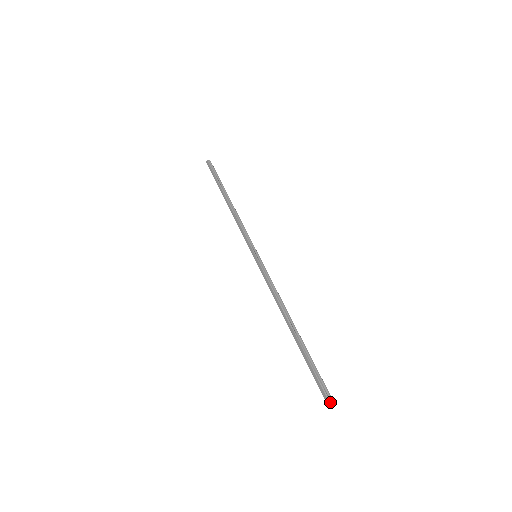
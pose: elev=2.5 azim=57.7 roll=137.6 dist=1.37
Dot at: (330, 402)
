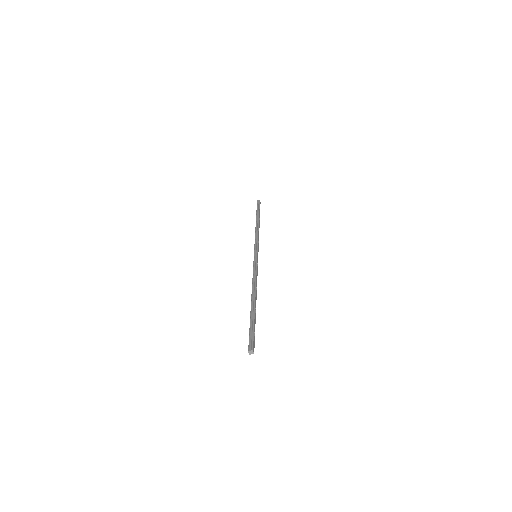
Dot at: (248, 350)
